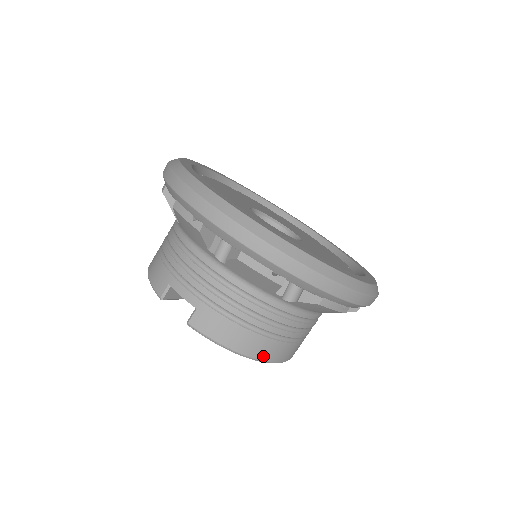
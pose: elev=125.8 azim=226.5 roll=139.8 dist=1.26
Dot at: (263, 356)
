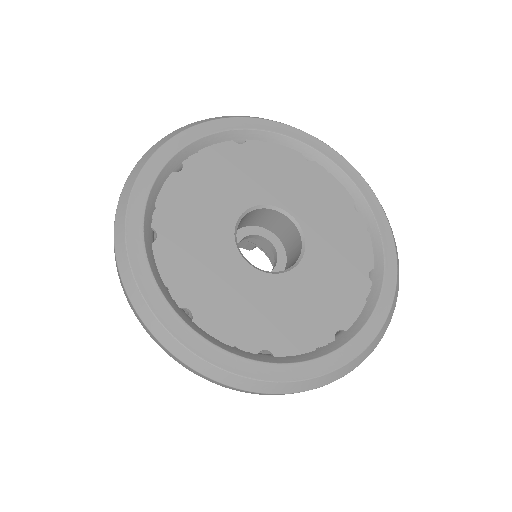
Dot at: occluded
